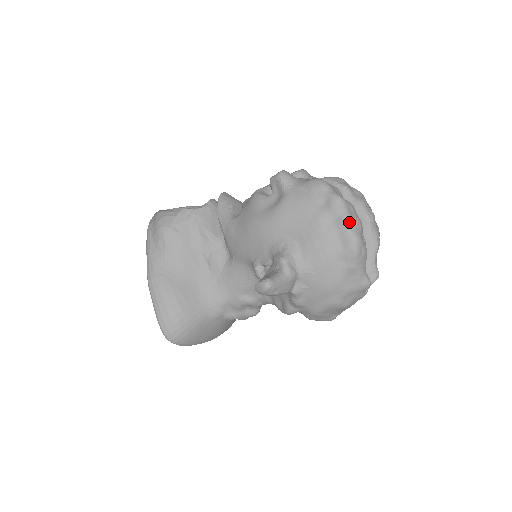
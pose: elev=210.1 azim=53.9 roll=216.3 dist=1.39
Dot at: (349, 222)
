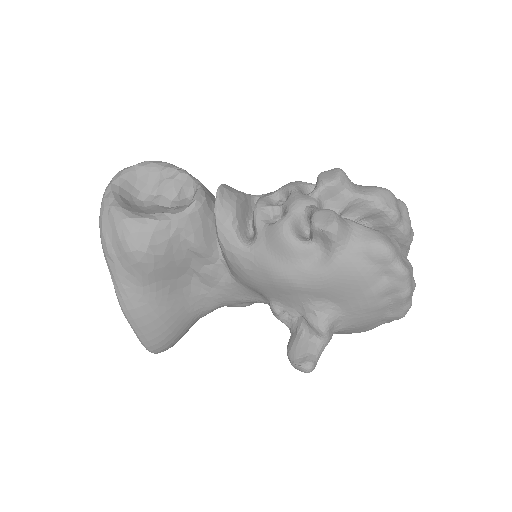
Dot at: (408, 297)
